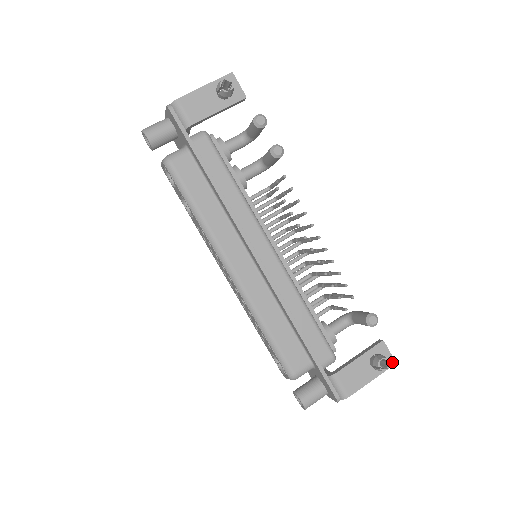
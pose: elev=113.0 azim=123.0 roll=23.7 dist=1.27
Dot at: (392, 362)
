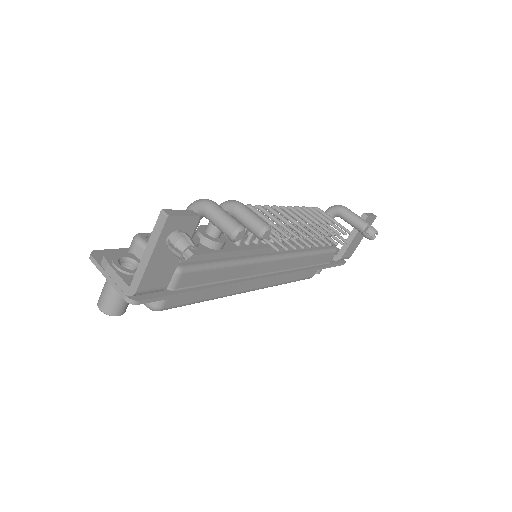
Dot at: (374, 219)
